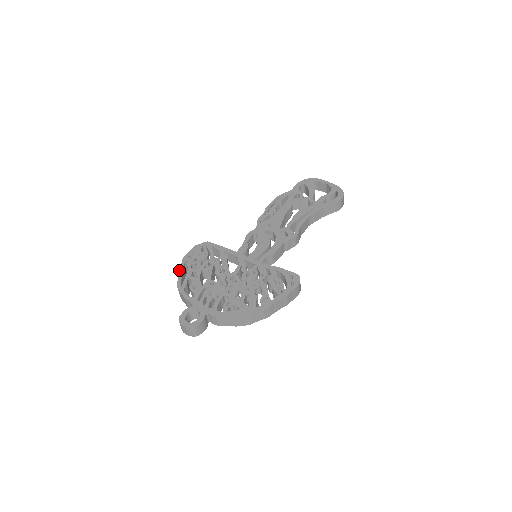
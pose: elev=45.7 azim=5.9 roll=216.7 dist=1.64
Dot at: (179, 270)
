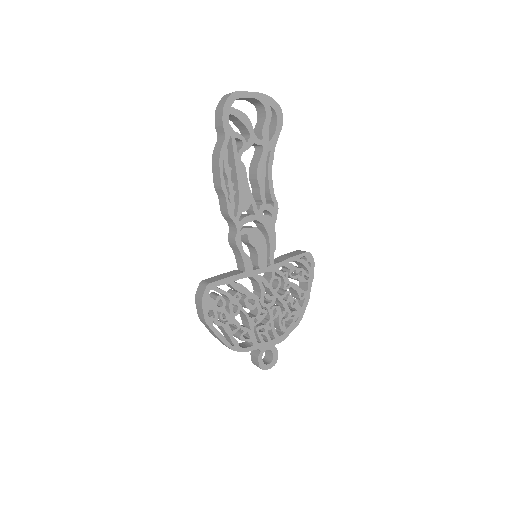
Dot at: (217, 336)
